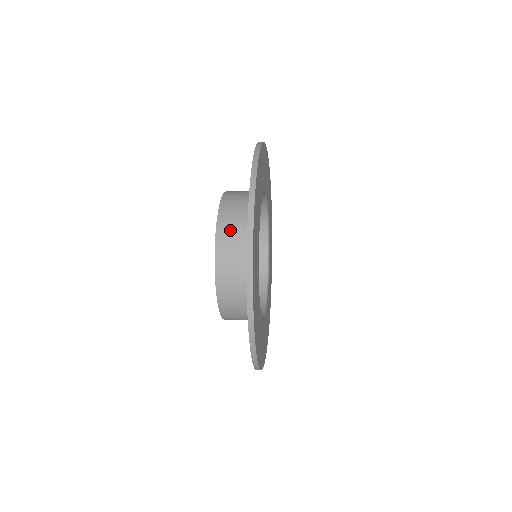
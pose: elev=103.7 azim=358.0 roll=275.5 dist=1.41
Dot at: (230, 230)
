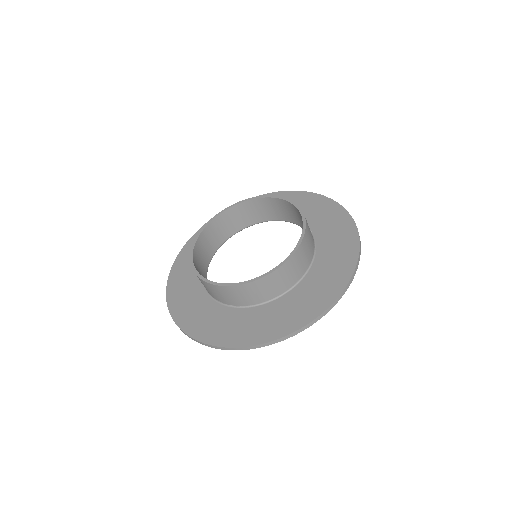
Dot at: (286, 274)
